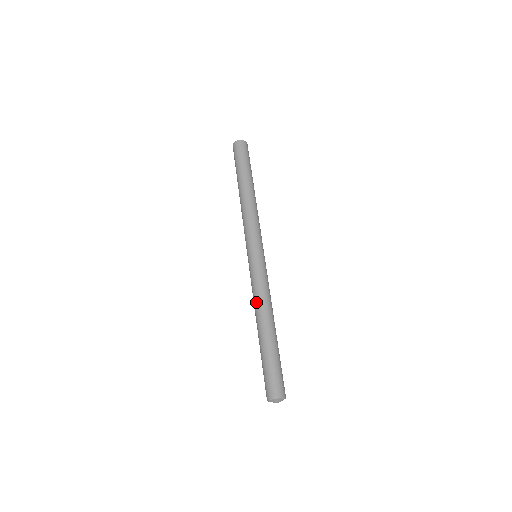
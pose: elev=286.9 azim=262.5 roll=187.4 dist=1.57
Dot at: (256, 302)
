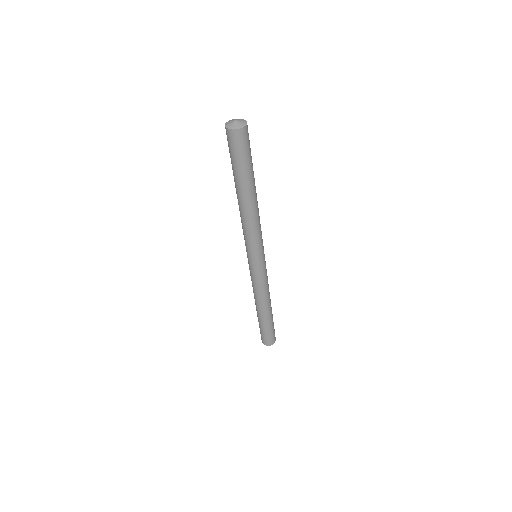
Dot at: occluded
